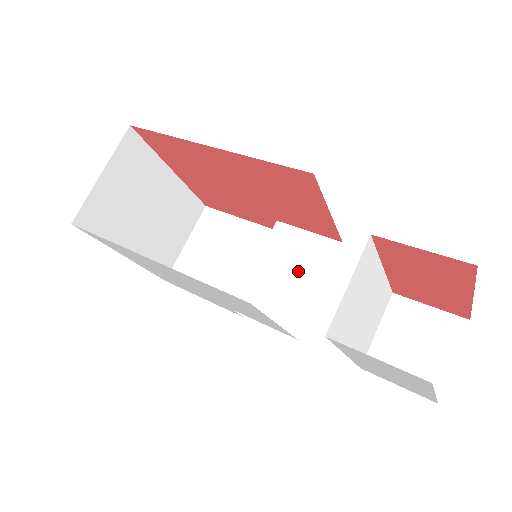
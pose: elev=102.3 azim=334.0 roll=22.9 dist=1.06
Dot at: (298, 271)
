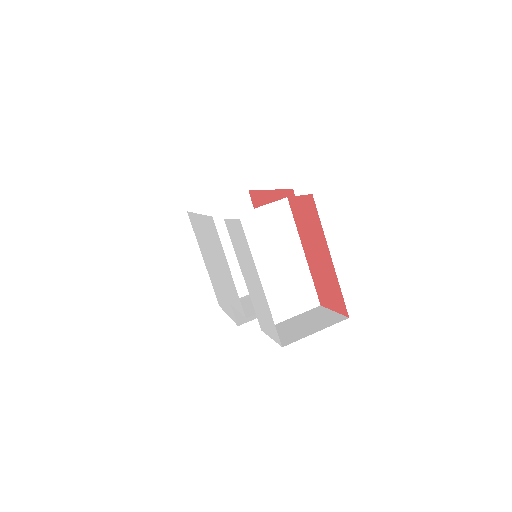
Dot at: occluded
